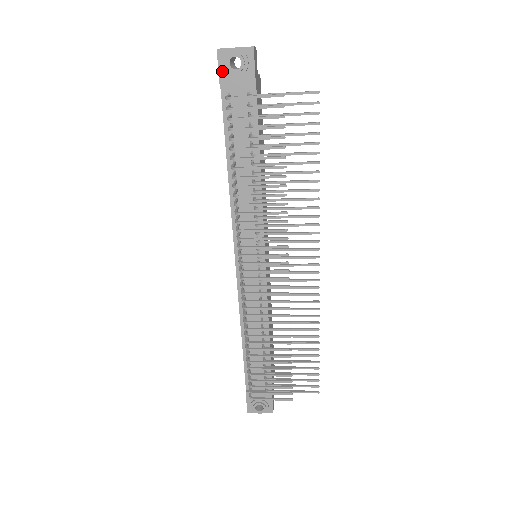
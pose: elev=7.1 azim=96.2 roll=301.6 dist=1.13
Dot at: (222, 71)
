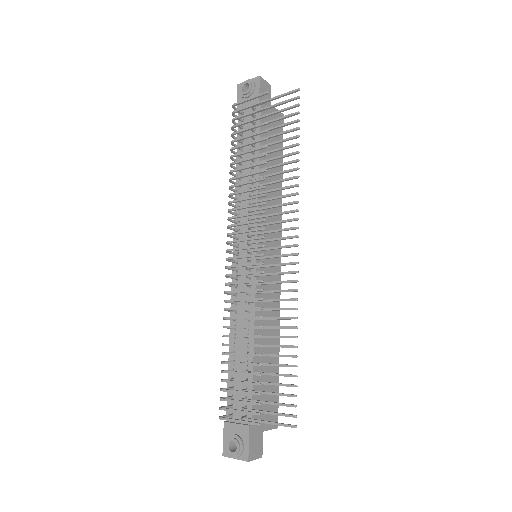
Dot at: (239, 98)
